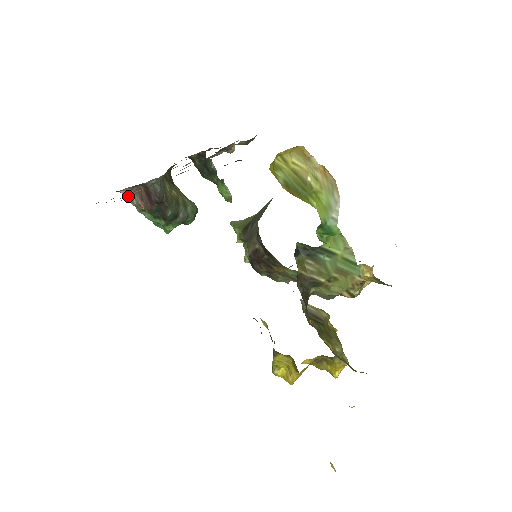
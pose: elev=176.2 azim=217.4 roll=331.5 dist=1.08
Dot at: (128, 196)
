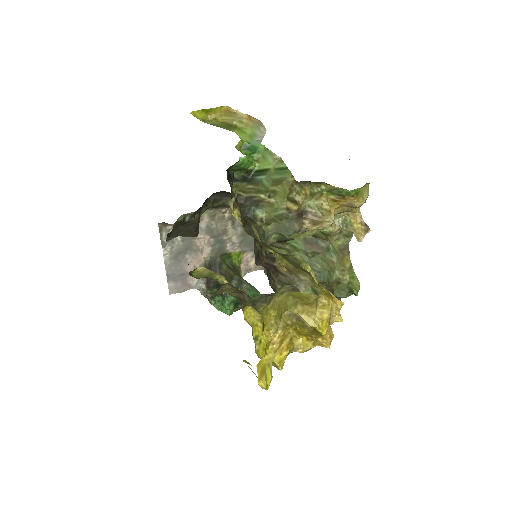
Dot at: (201, 289)
